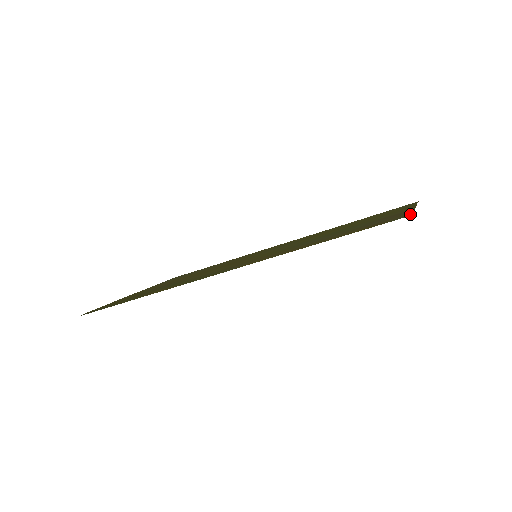
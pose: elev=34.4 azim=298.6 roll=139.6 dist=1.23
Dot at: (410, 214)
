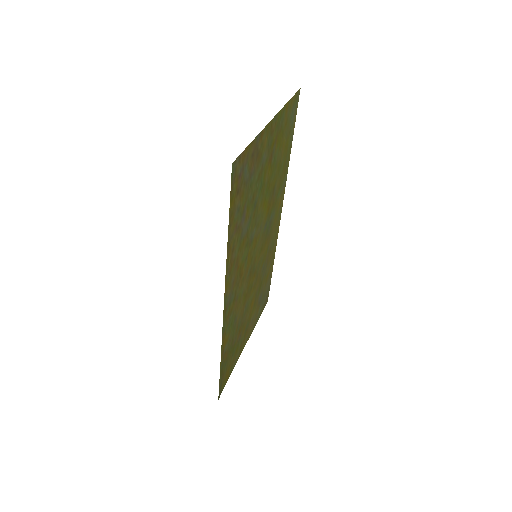
Dot at: (237, 160)
